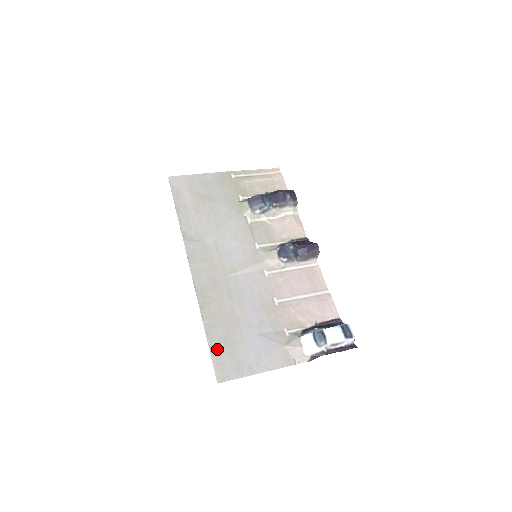
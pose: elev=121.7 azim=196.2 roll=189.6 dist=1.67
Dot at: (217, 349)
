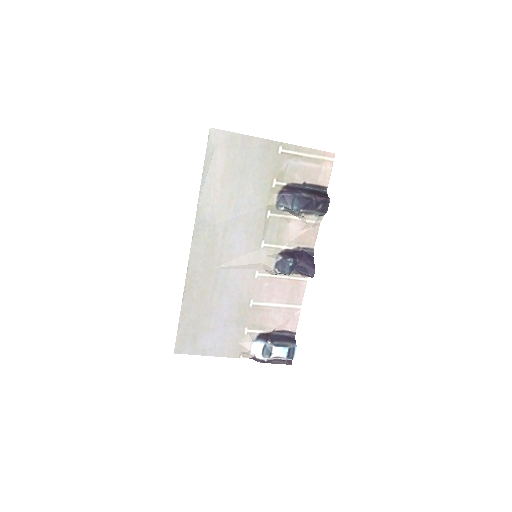
Dot at: (184, 329)
